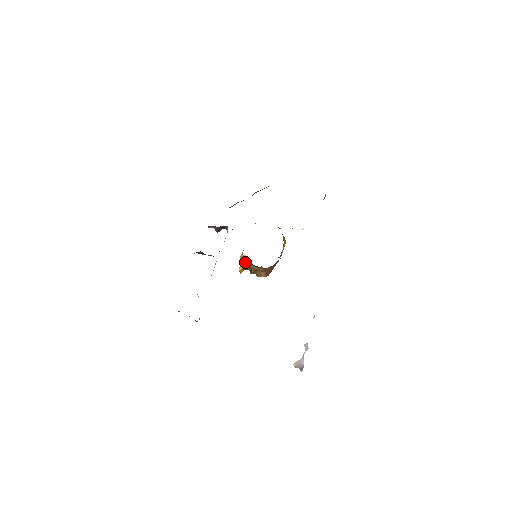
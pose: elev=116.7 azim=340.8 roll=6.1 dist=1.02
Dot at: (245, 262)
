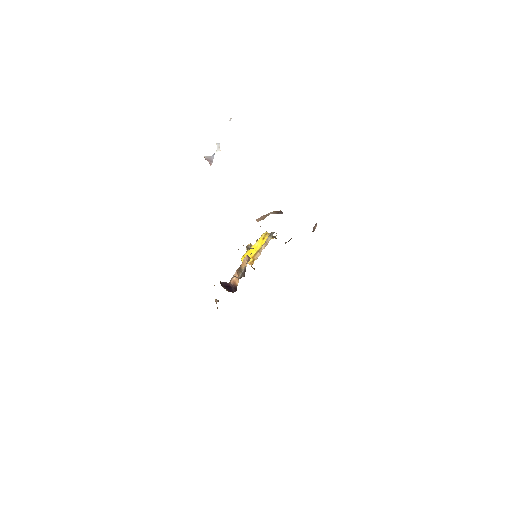
Dot at: occluded
